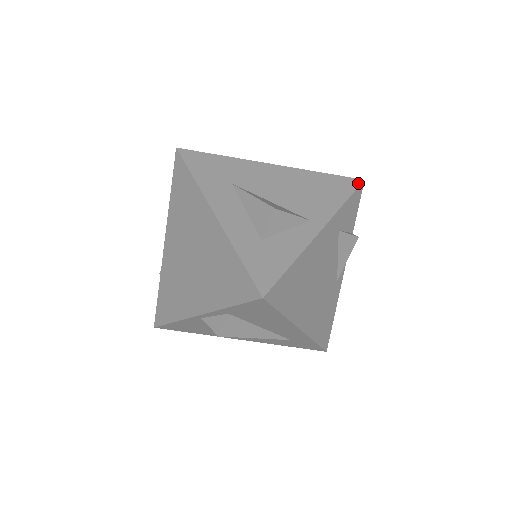
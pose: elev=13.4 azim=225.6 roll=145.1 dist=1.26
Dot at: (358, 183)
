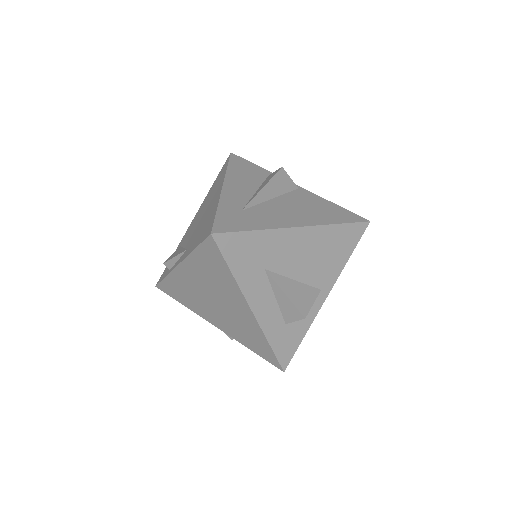
Dot at: (365, 228)
